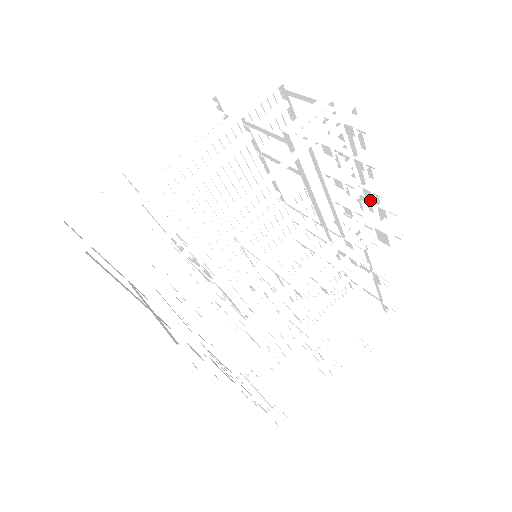
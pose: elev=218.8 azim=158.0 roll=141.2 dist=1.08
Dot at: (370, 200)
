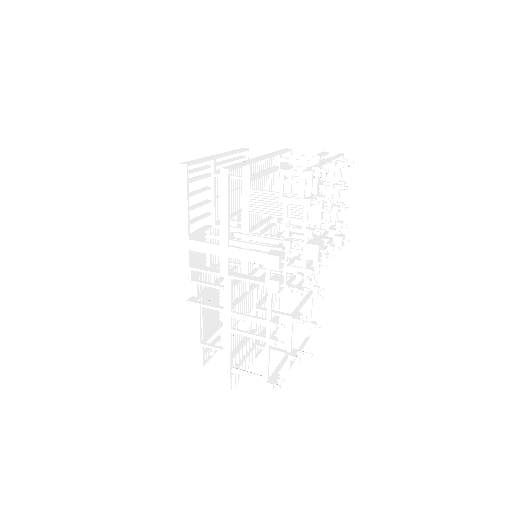
Dot at: occluded
